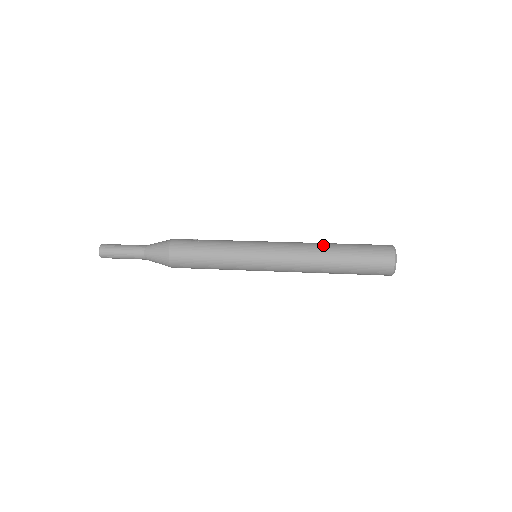
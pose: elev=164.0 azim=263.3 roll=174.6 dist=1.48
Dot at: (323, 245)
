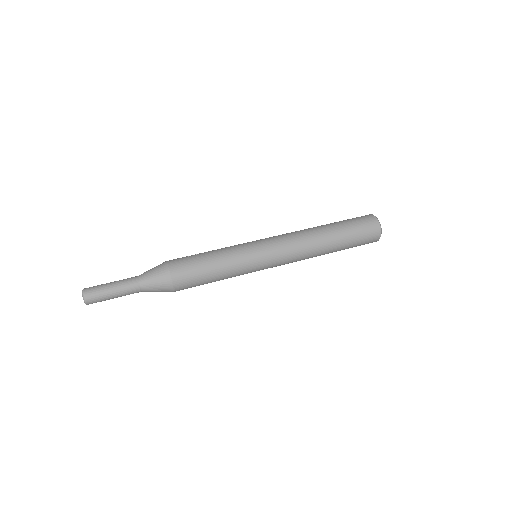
Dot at: (315, 227)
